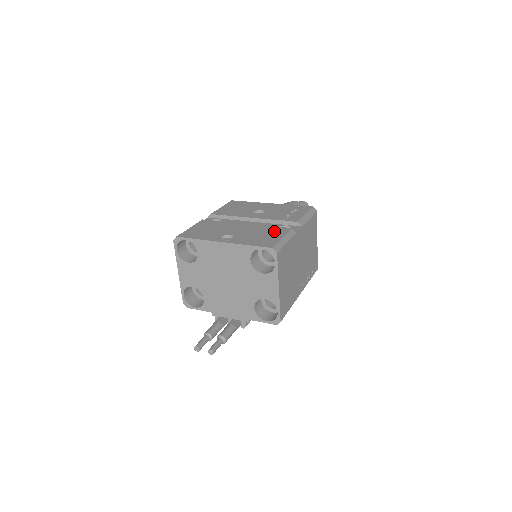
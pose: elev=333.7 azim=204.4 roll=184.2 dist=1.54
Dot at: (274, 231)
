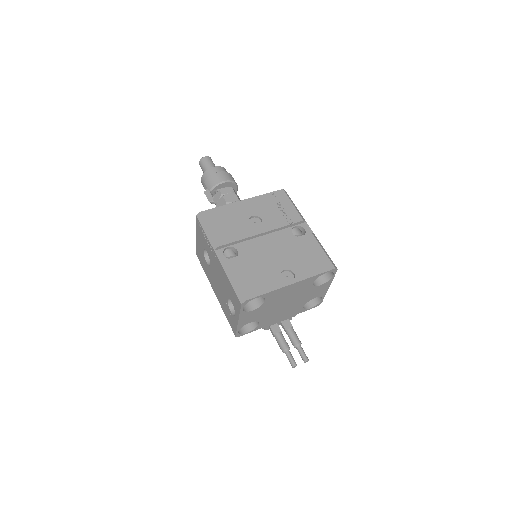
Dot at: (307, 244)
